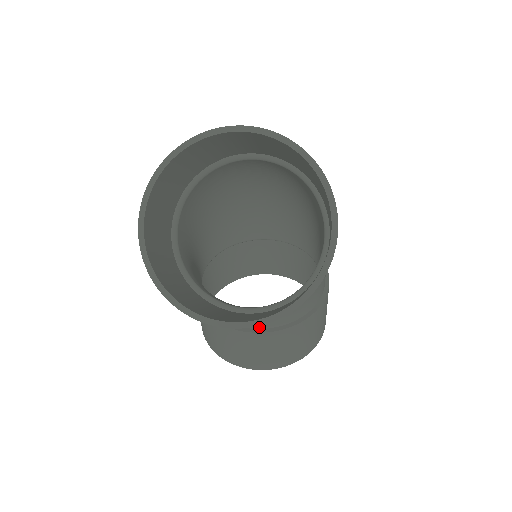
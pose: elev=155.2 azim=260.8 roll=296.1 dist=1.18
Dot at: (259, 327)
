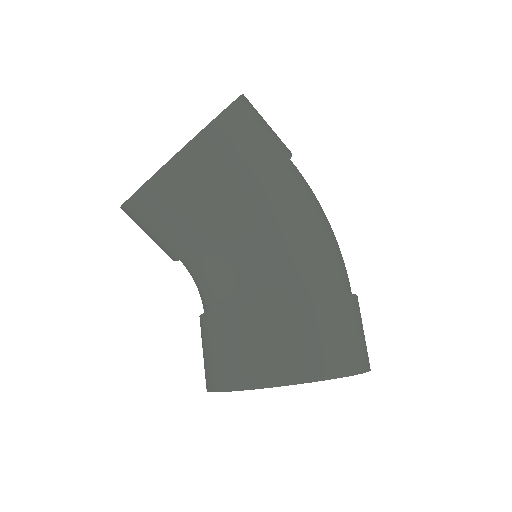
Dot at: (221, 306)
